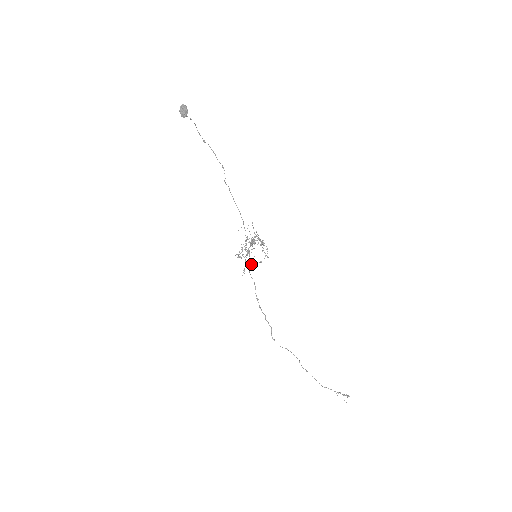
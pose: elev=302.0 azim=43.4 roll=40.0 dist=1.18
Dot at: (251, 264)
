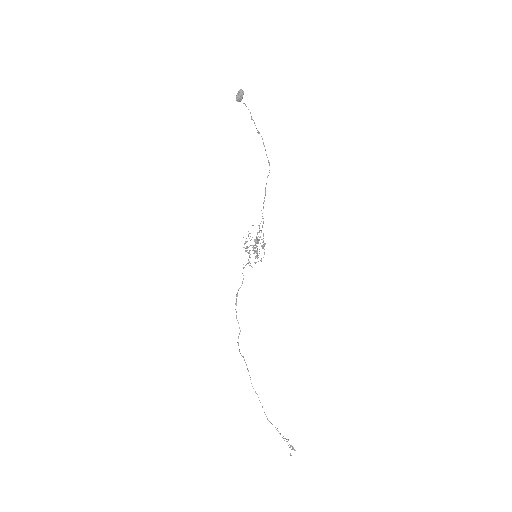
Dot at: occluded
